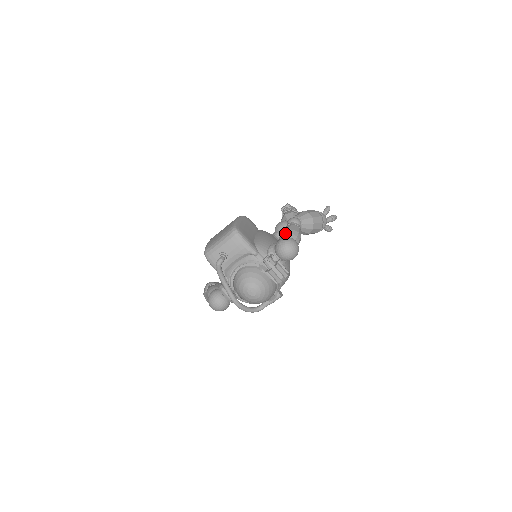
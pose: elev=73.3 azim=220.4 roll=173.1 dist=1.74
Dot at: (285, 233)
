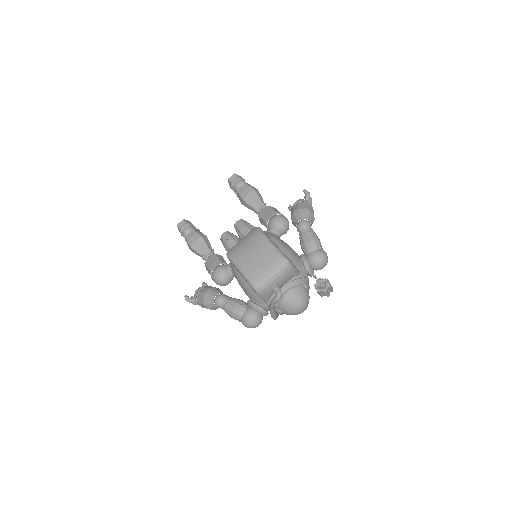
Dot at: (314, 245)
